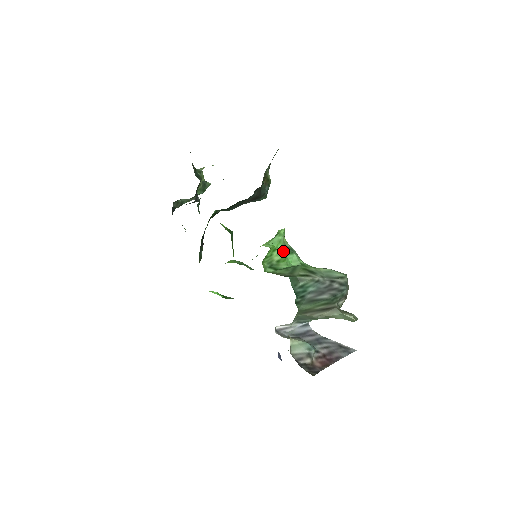
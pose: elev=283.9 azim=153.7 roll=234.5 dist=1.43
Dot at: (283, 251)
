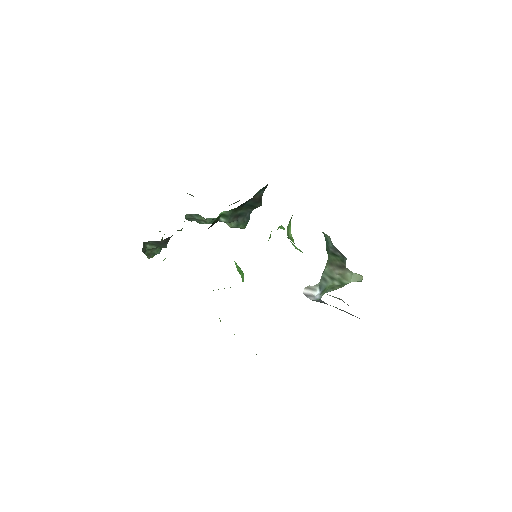
Dot at: occluded
